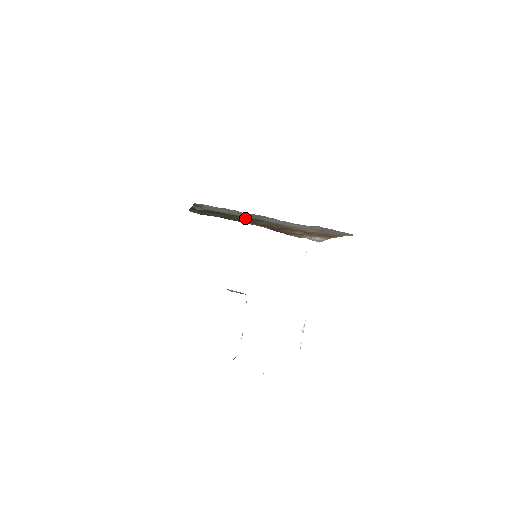
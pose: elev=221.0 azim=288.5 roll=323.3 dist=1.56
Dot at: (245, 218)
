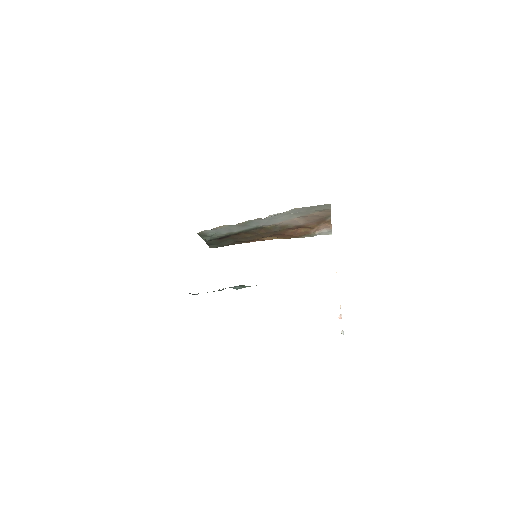
Dot at: (249, 233)
